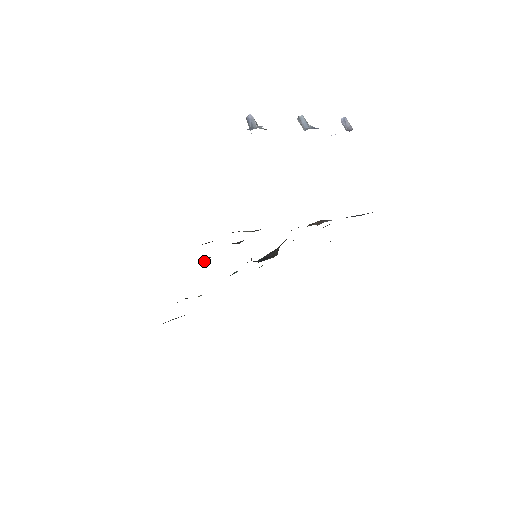
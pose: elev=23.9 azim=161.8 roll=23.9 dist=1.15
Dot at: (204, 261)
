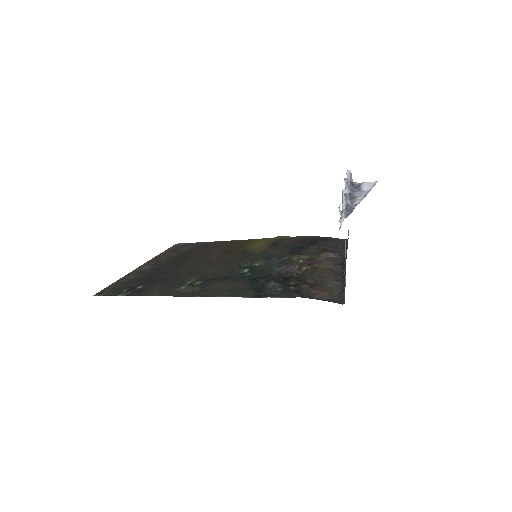
Dot at: (271, 285)
